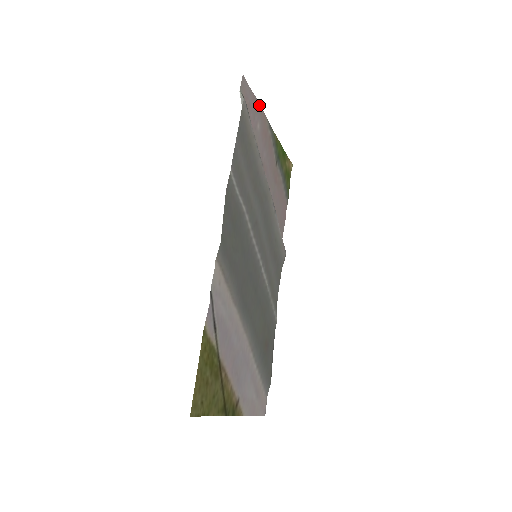
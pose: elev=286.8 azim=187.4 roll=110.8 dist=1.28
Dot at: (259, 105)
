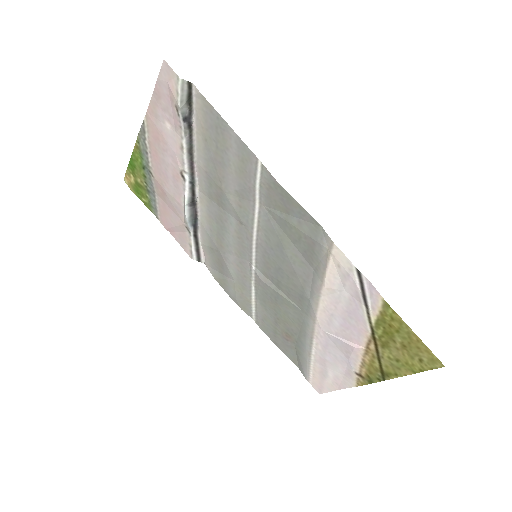
Dot at: (151, 102)
